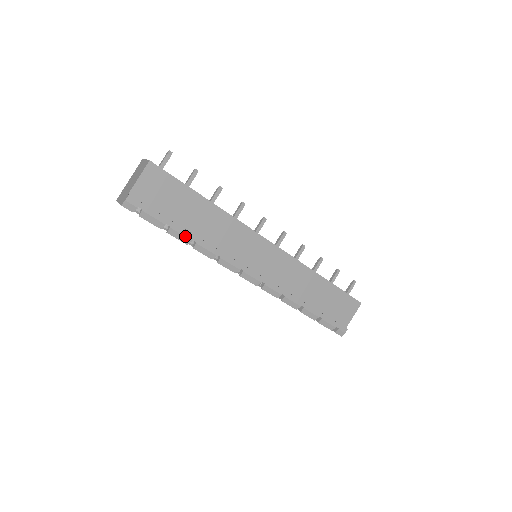
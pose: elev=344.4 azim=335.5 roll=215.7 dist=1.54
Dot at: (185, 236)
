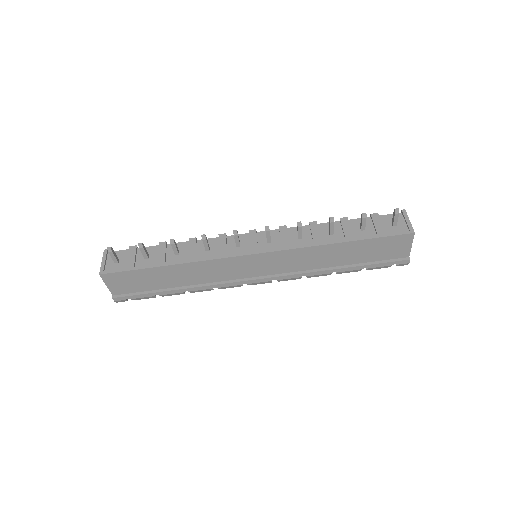
Dot at: (176, 293)
